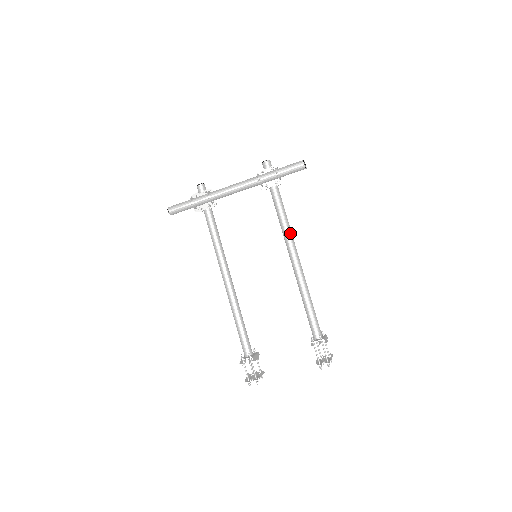
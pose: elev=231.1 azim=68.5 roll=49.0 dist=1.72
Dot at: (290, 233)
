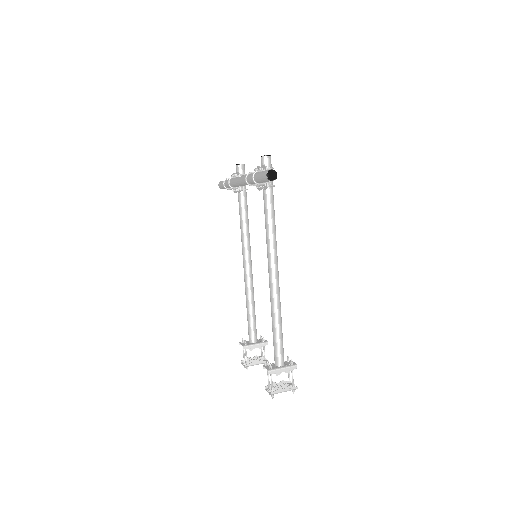
Dot at: (270, 247)
